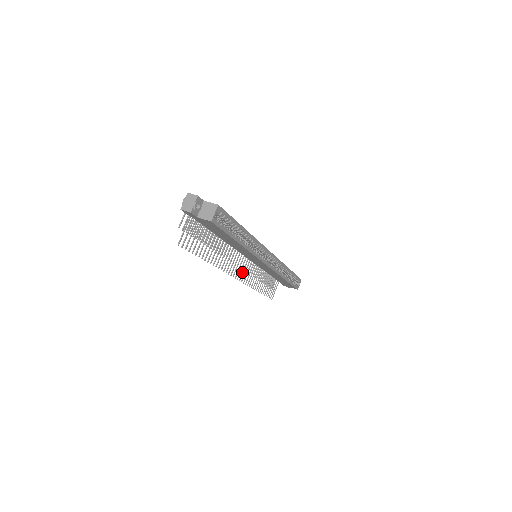
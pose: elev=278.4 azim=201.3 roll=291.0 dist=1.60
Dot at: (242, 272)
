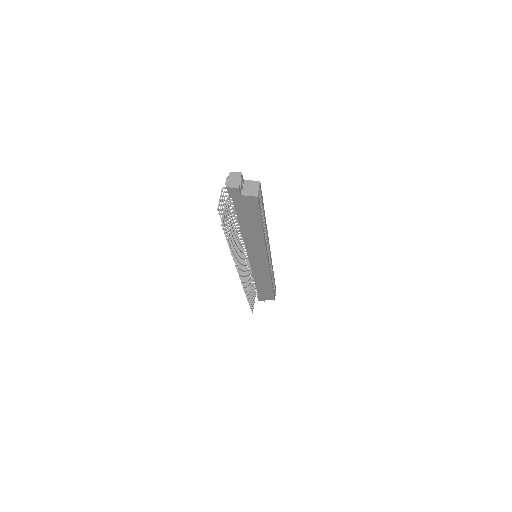
Dot at: (243, 275)
